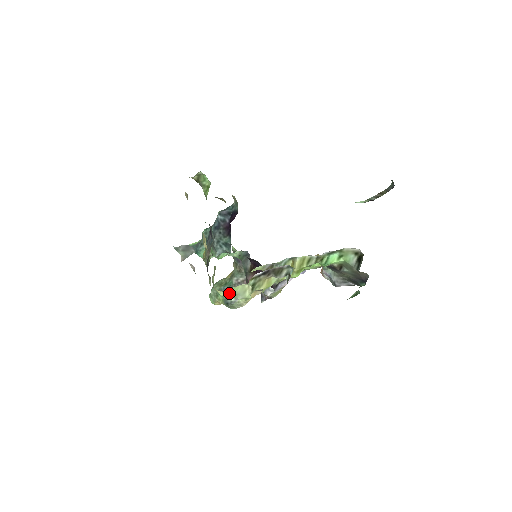
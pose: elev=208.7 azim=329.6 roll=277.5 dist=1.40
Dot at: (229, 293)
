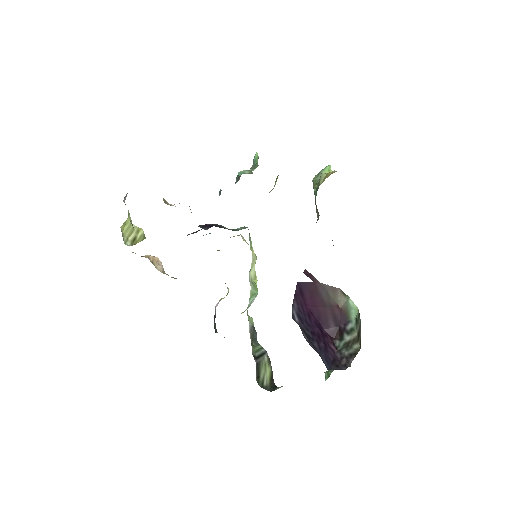
Dot at: occluded
